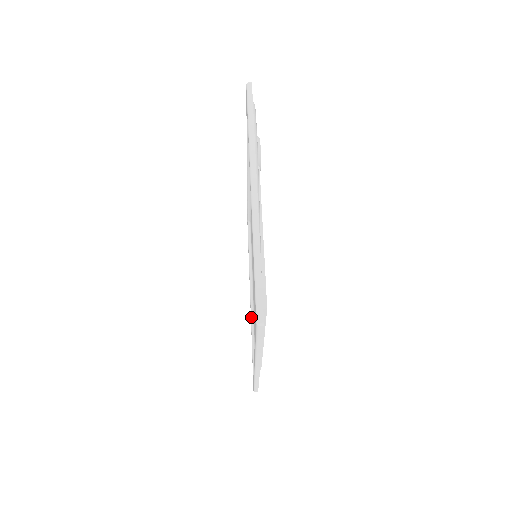
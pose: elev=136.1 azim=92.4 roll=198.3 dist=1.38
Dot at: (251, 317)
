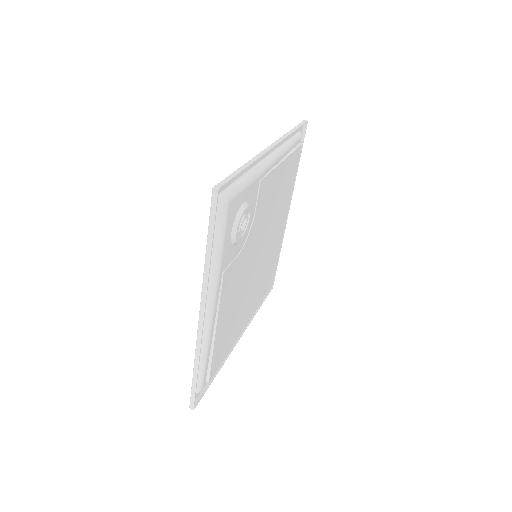
Dot at: occluded
